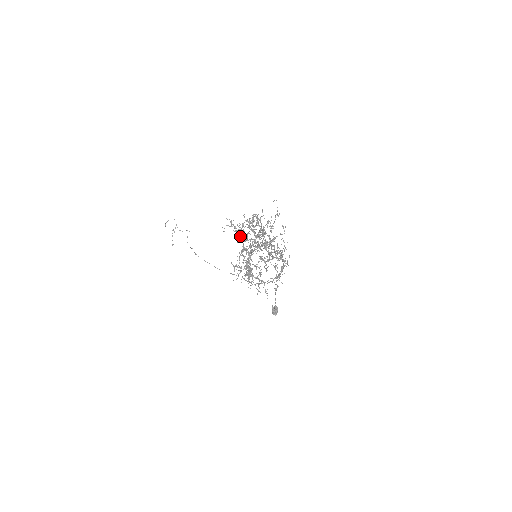
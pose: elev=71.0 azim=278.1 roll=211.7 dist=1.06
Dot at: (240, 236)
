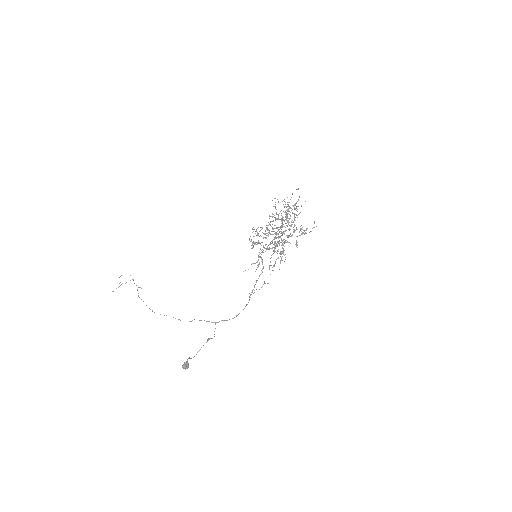
Dot at: (285, 204)
